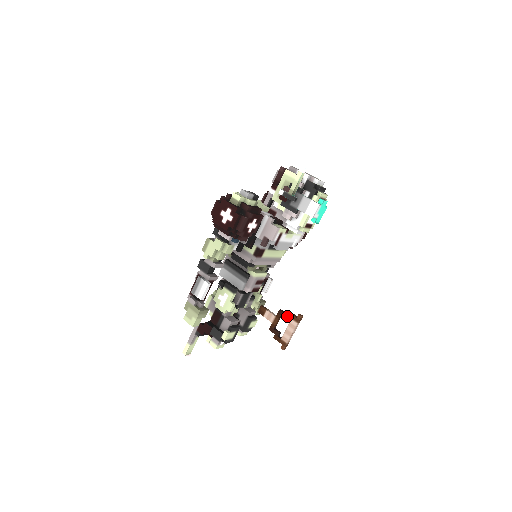
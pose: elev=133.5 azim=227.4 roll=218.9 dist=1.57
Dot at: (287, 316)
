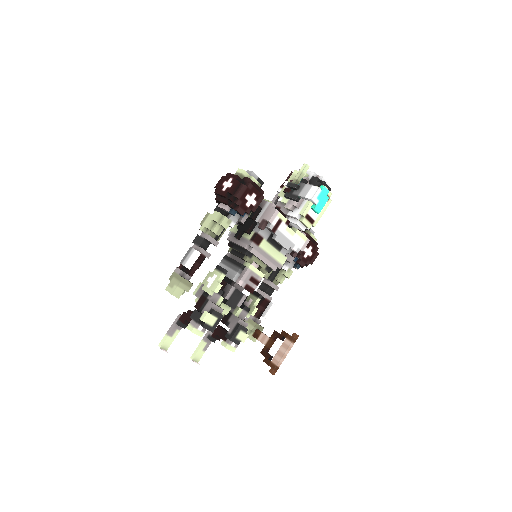
Dot at: (282, 336)
